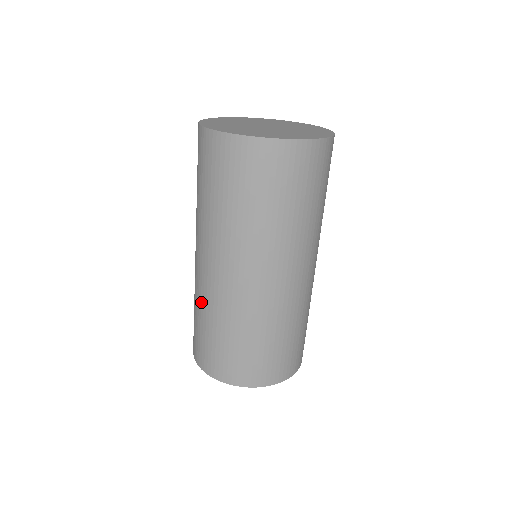
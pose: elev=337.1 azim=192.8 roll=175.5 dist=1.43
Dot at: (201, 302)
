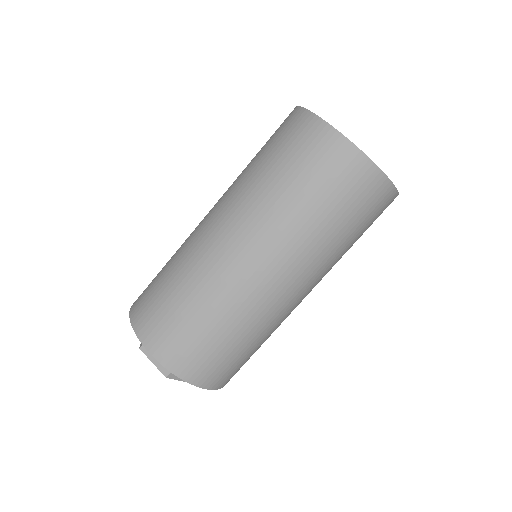
Dot at: (222, 302)
